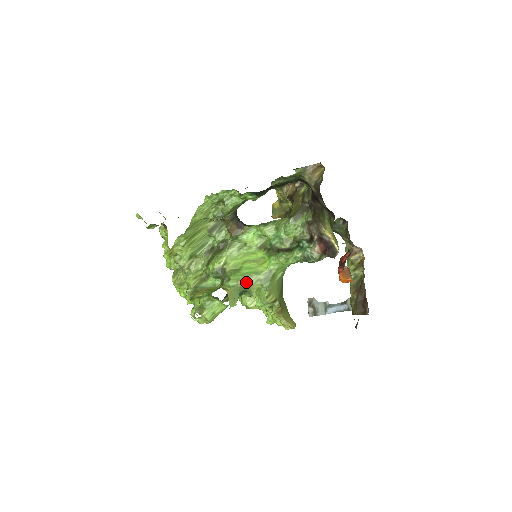
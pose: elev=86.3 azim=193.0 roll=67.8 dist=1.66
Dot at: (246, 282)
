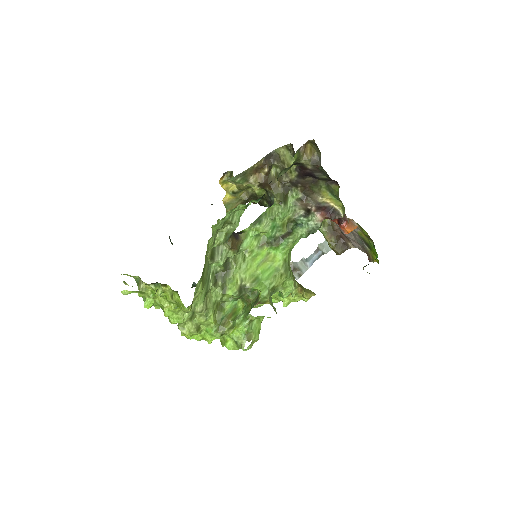
Dot at: (274, 284)
